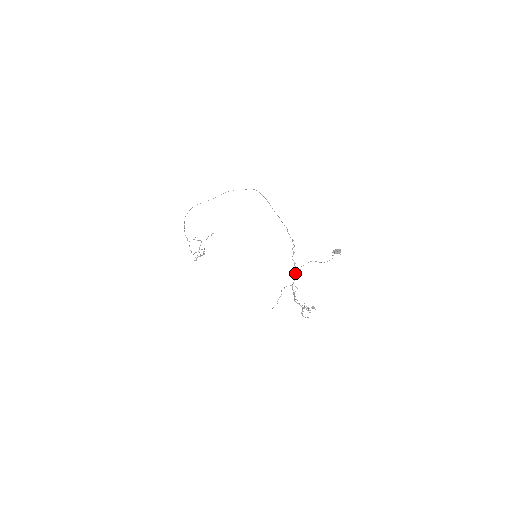
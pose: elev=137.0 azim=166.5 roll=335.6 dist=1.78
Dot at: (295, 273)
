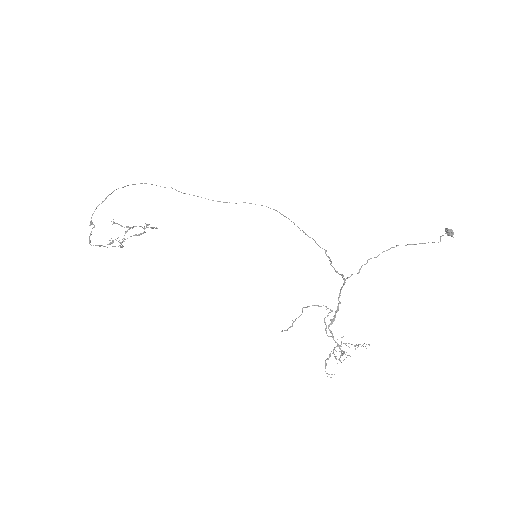
Dot at: occluded
